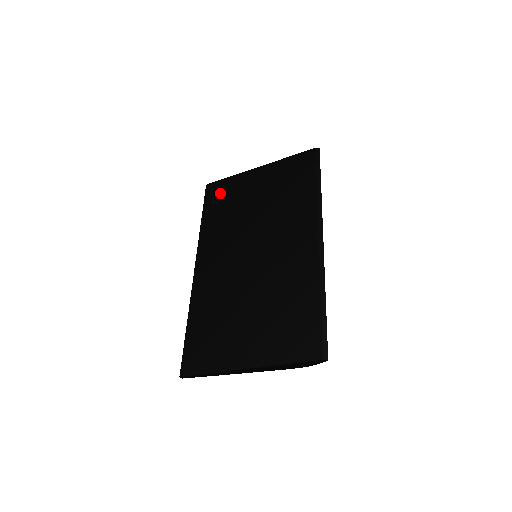
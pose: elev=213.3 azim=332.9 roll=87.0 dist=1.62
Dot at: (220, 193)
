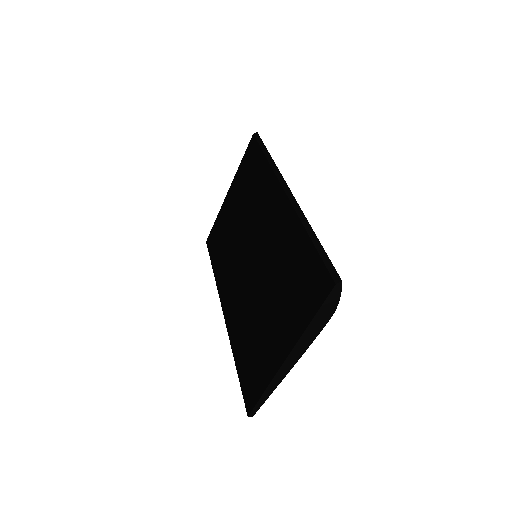
Dot at: (215, 237)
